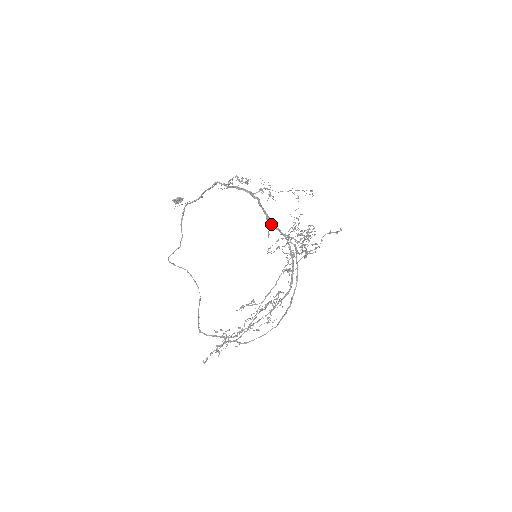
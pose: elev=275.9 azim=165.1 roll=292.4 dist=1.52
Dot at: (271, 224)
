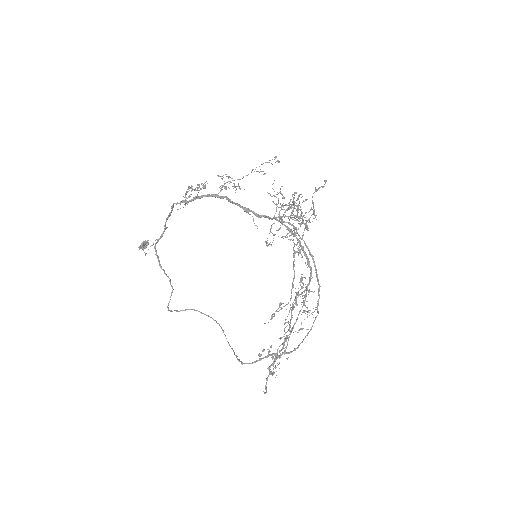
Dot at: occluded
